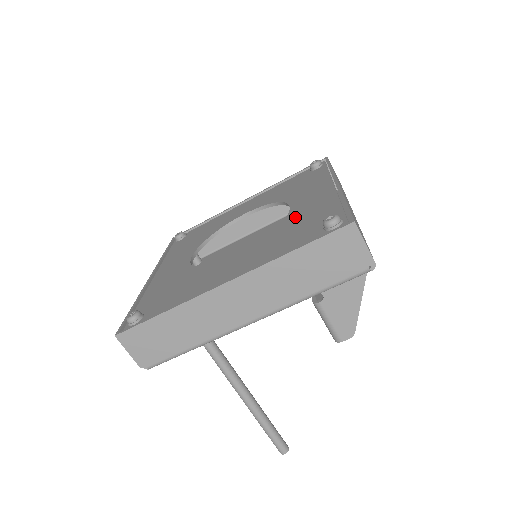
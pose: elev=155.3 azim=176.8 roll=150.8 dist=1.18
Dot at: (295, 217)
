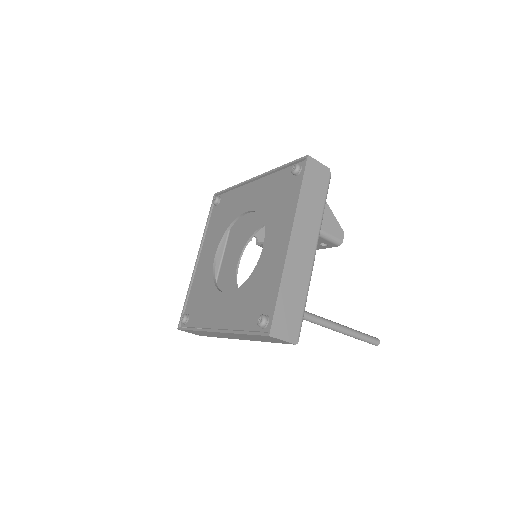
Dot at: (263, 203)
